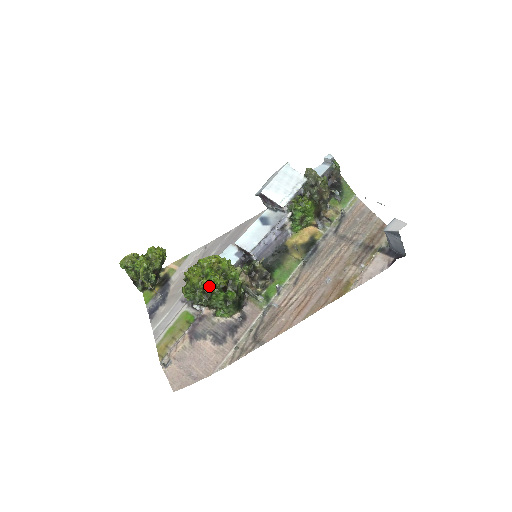
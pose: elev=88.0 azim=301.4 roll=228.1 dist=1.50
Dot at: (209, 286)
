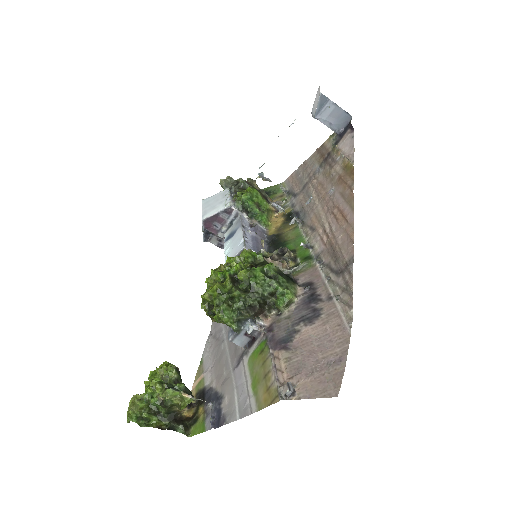
Dot at: (237, 283)
